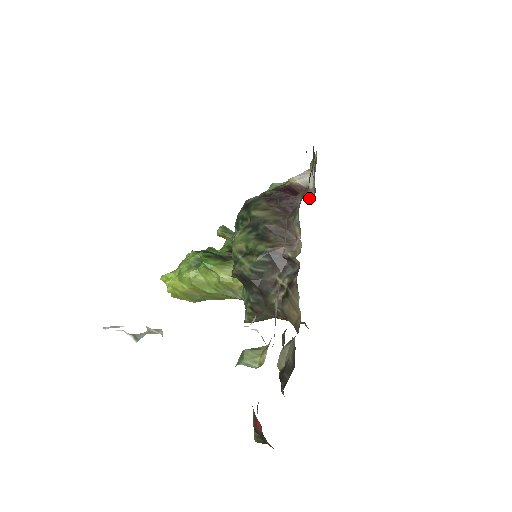
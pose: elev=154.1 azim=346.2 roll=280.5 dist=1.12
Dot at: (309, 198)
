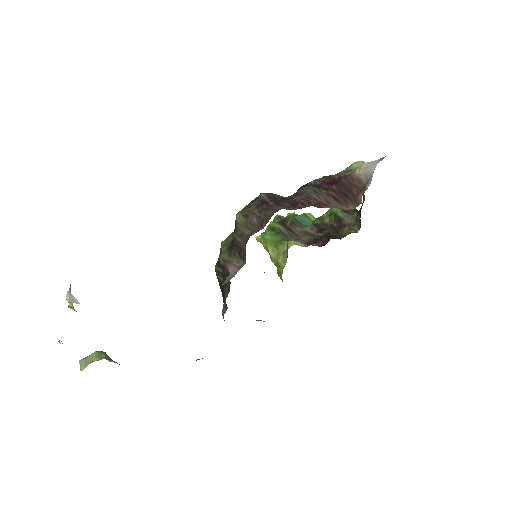
Dot at: (358, 201)
